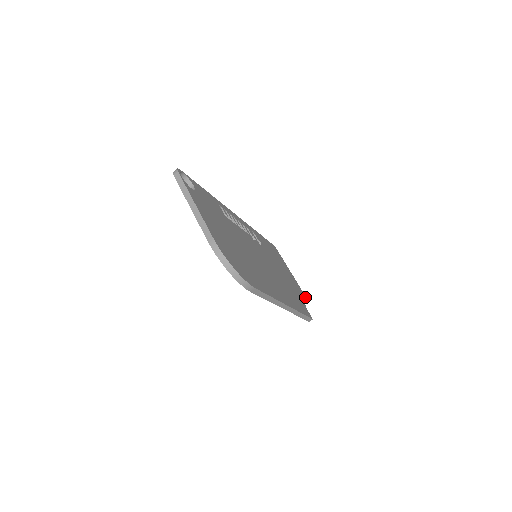
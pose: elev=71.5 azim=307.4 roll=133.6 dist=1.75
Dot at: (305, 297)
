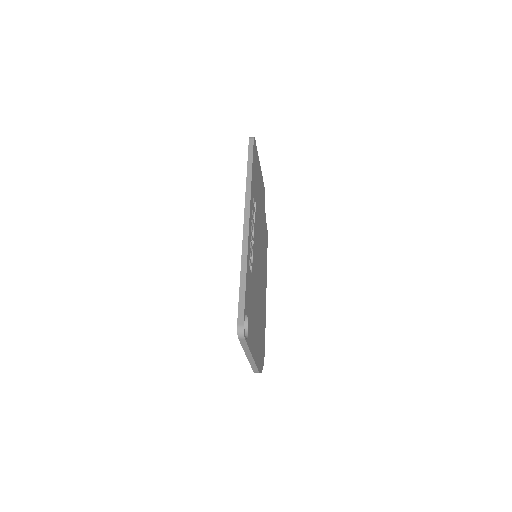
Dot at: (264, 190)
